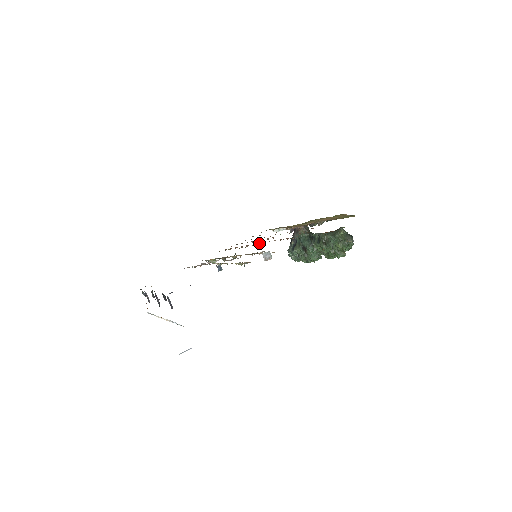
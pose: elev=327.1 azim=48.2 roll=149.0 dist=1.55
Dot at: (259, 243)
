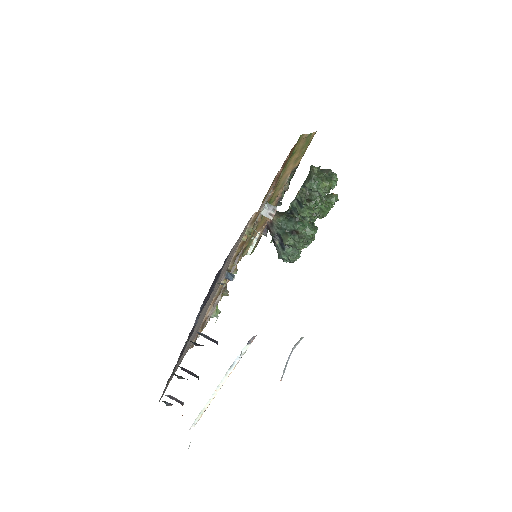
Dot at: occluded
